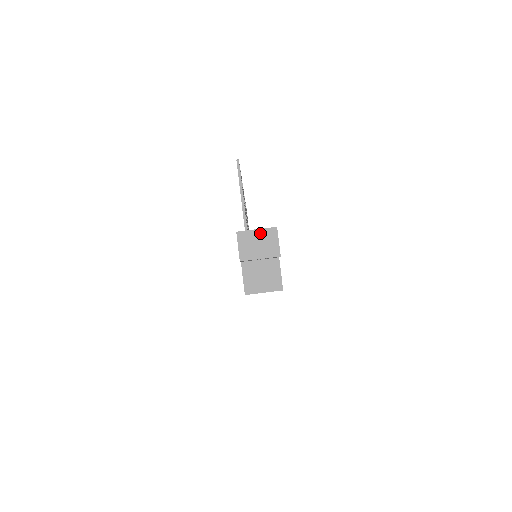
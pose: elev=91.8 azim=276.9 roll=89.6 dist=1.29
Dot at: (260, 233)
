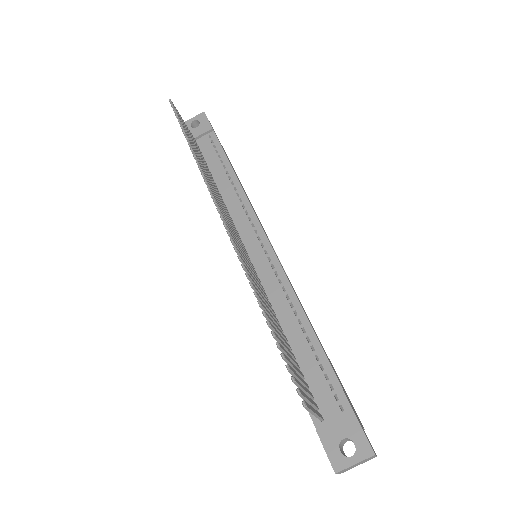
Dot at: (358, 463)
